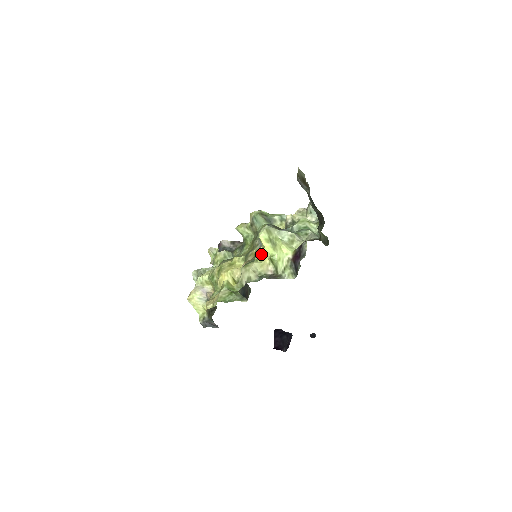
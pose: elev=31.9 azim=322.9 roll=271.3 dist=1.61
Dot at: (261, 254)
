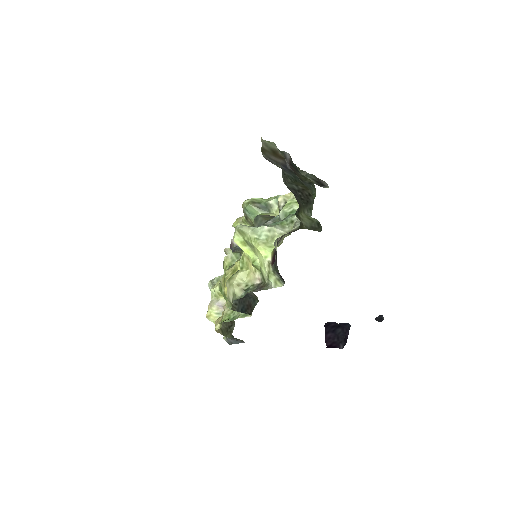
Dot at: (245, 260)
